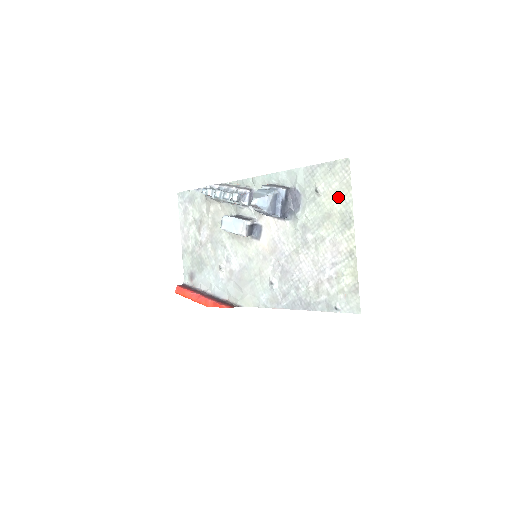
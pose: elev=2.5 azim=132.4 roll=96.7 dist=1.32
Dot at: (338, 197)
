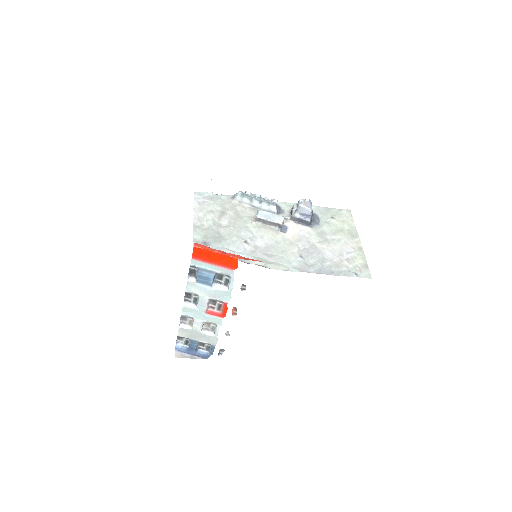
Dot at: (346, 223)
